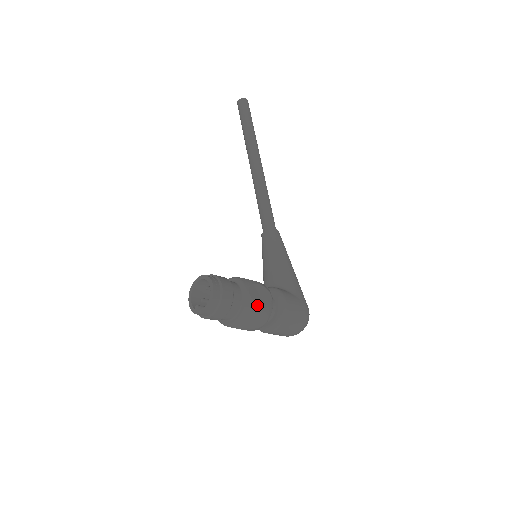
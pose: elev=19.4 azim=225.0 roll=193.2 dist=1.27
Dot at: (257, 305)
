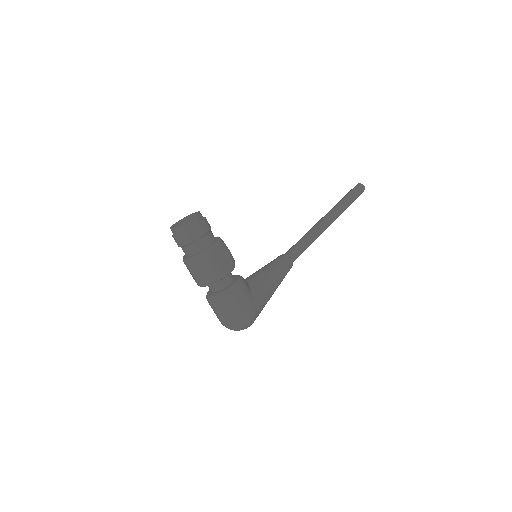
Dot at: (212, 260)
